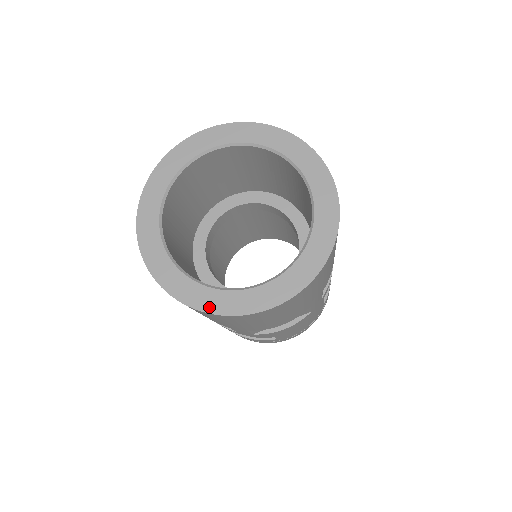
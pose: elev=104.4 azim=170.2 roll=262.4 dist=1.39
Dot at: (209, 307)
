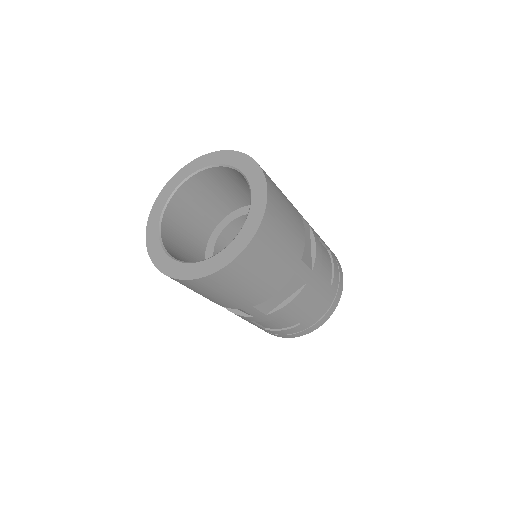
Dot at: (194, 275)
